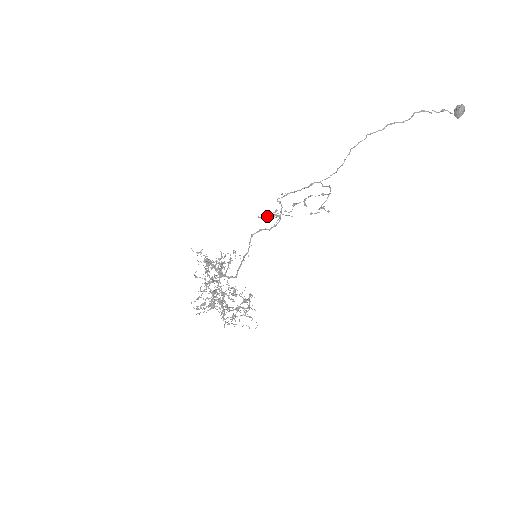
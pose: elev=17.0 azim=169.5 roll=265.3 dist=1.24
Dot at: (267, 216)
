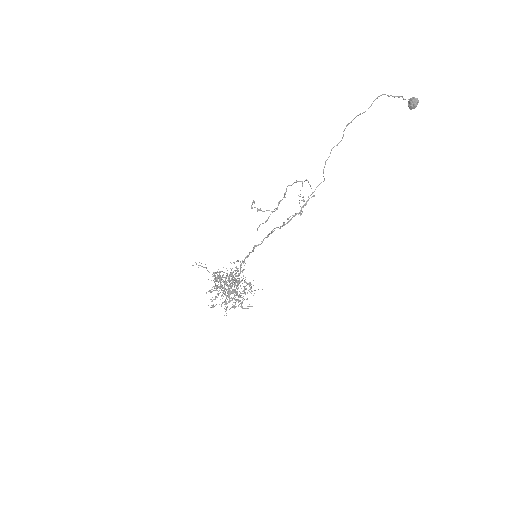
Dot at: occluded
